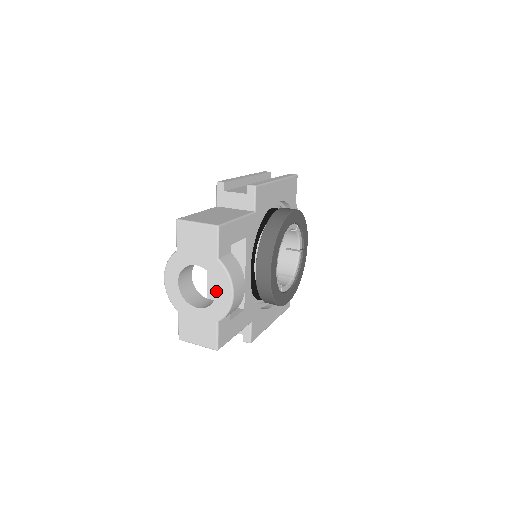
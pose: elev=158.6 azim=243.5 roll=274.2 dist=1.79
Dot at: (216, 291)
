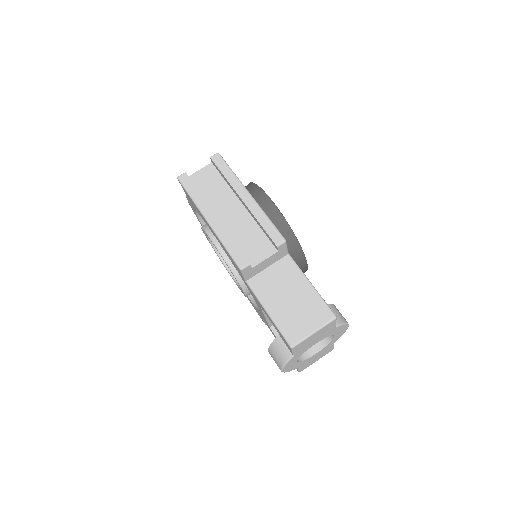
Dot at: (334, 337)
